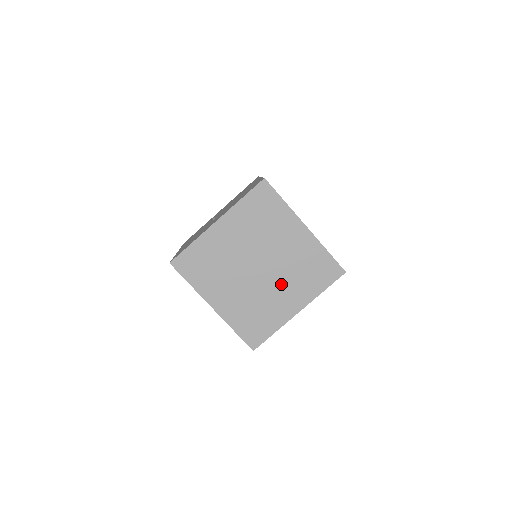
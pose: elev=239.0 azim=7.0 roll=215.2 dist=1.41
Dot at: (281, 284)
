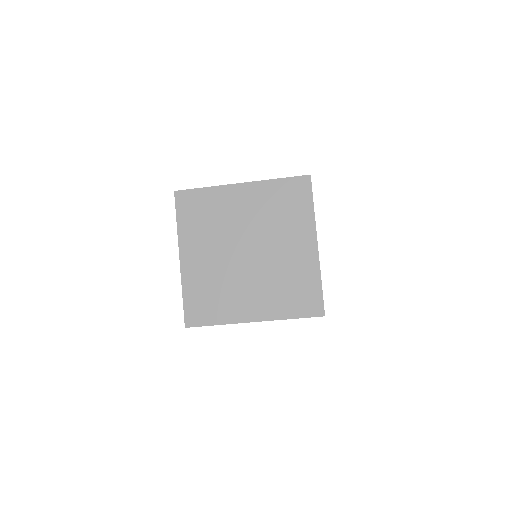
Dot at: (278, 242)
